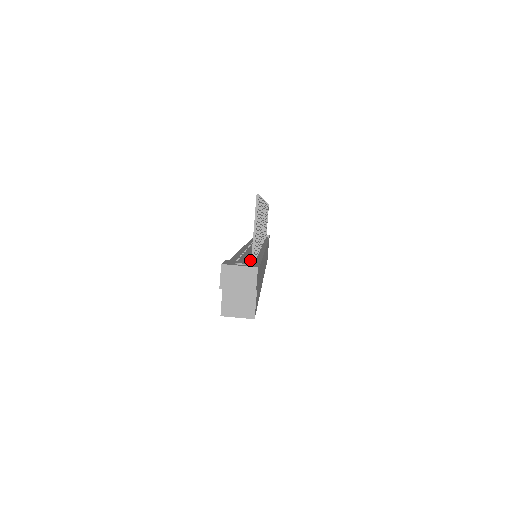
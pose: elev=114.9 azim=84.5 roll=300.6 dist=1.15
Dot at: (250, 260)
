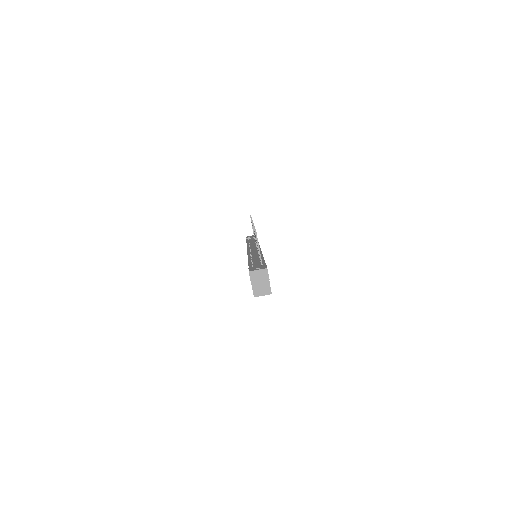
Dot at: (259, 263)
